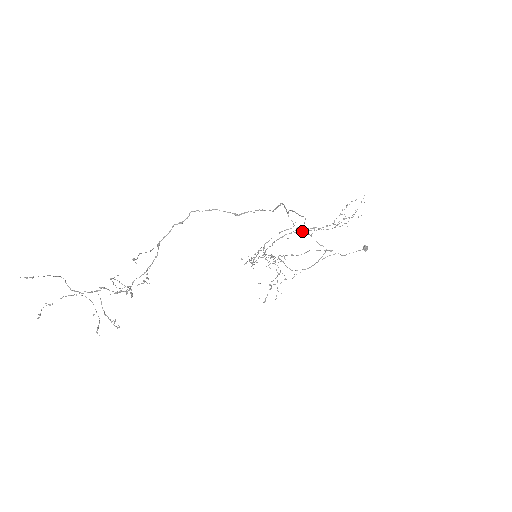
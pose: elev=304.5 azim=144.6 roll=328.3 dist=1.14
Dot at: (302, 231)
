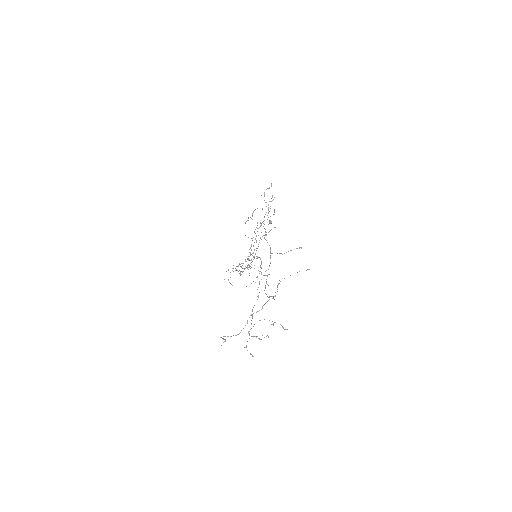
Dot at: (261, 225)
